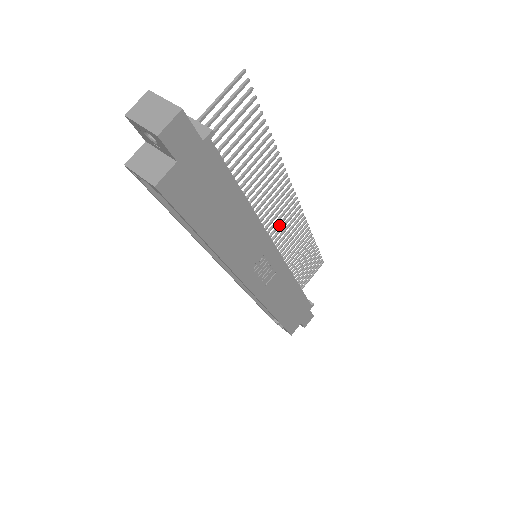
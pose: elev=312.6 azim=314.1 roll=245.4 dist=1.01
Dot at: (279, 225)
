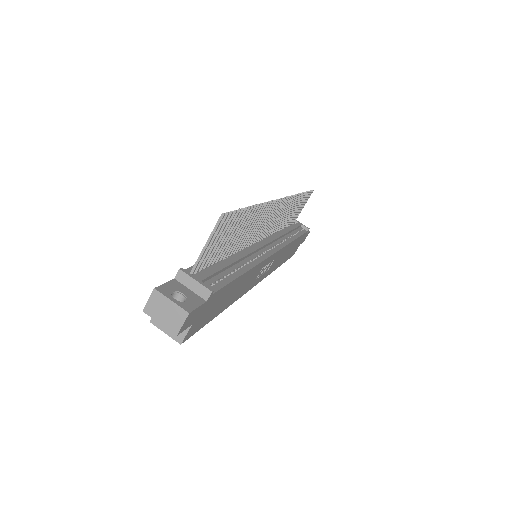
Dot at: (271, 222)
